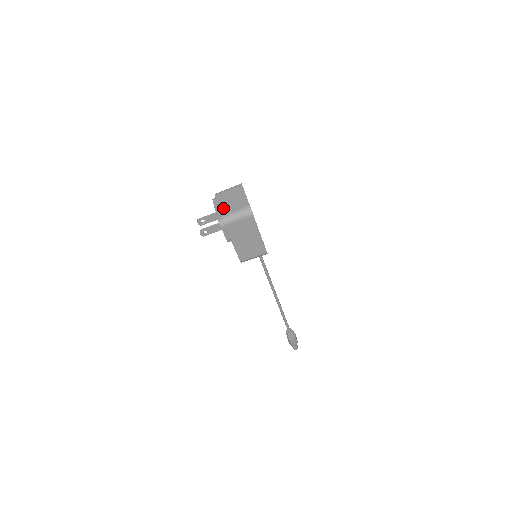
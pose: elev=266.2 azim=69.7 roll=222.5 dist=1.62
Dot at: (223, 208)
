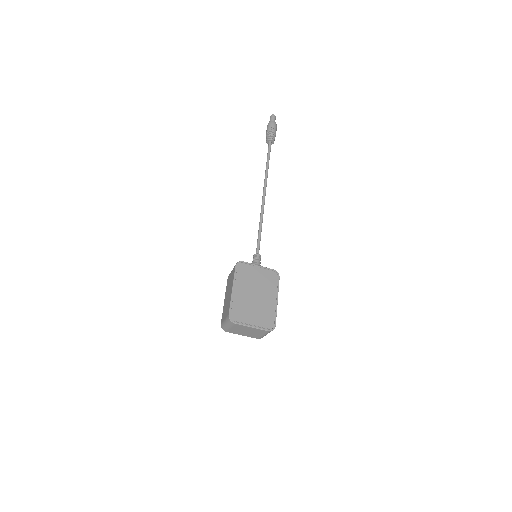
Dot at: (250, 336)
